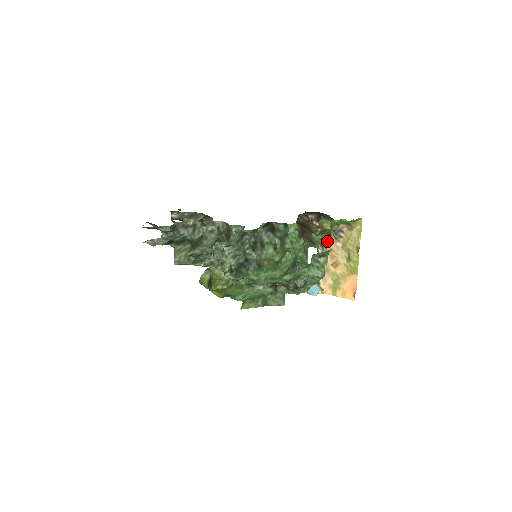
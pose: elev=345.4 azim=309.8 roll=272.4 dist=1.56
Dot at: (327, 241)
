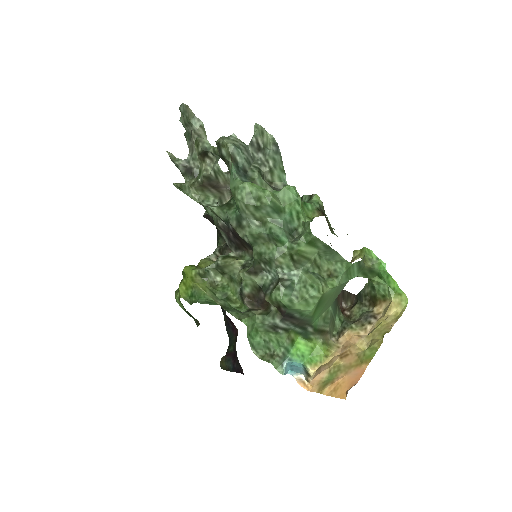
Dot at: (350, 324)
